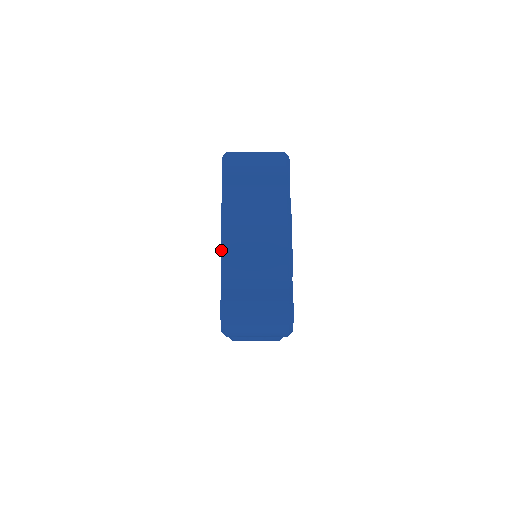
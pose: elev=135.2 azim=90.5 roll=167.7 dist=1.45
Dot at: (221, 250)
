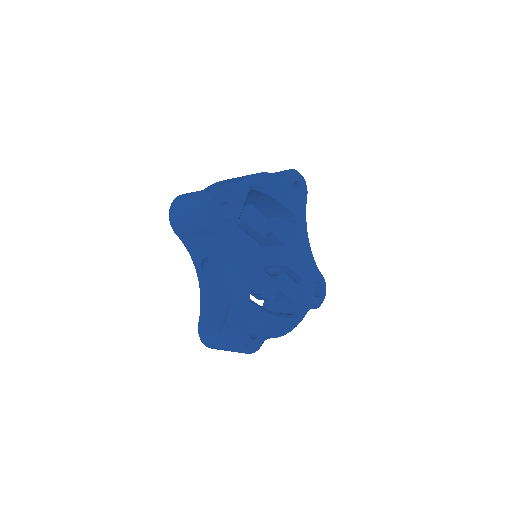
Dot at: occluded
